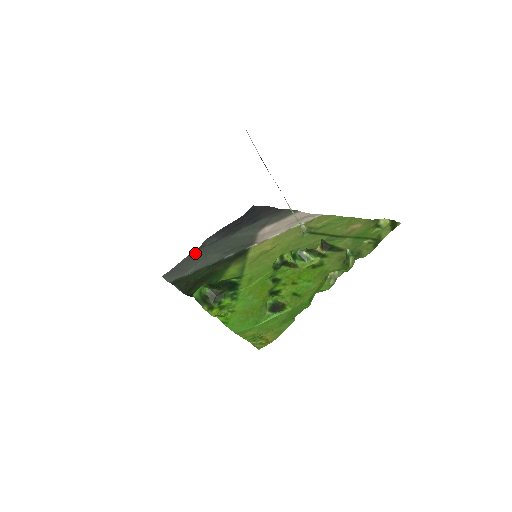
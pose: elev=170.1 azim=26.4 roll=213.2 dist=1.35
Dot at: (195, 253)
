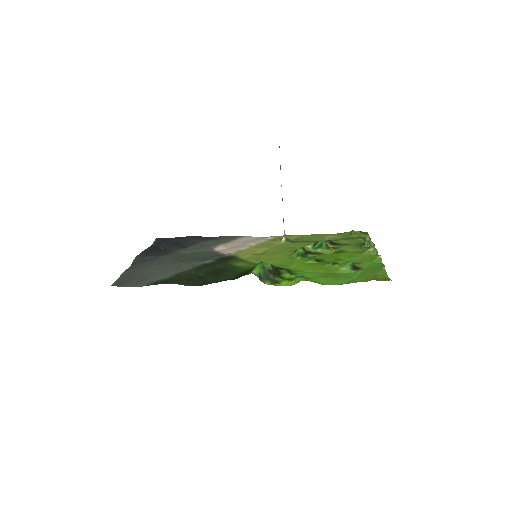
Dot at: (139, 266)
